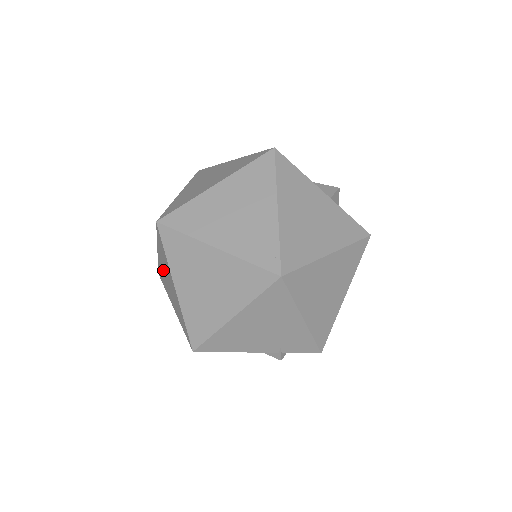
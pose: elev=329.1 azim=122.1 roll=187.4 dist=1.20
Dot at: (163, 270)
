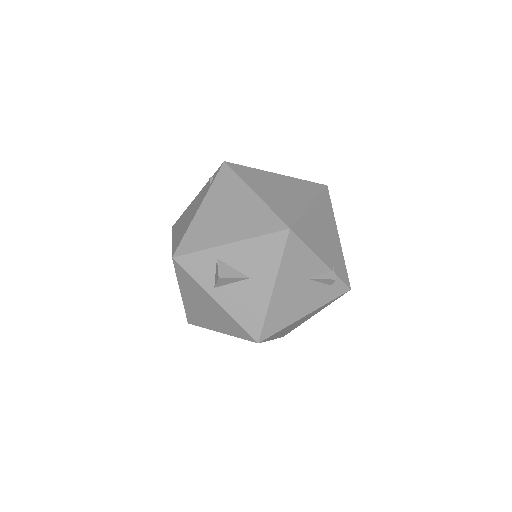
Dot at: (211, 215)
